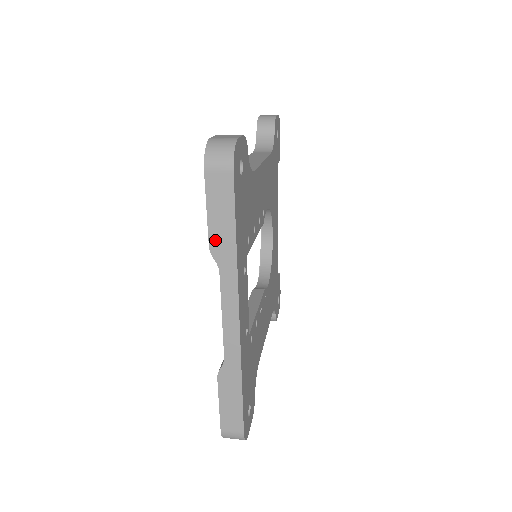
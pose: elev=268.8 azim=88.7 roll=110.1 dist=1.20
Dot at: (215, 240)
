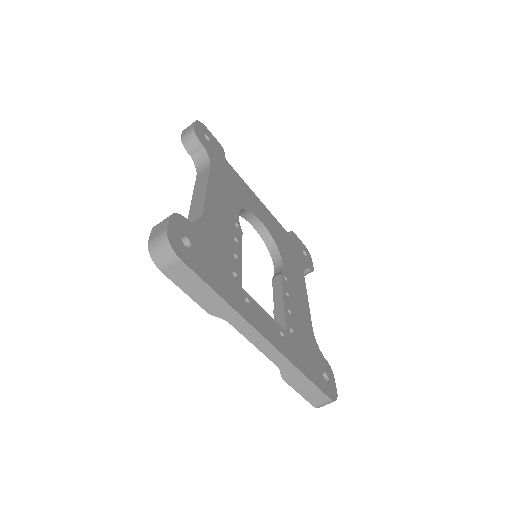
Dot at: (207, 306)
